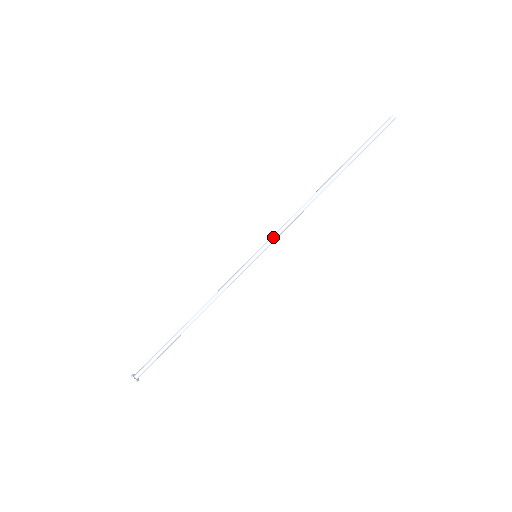
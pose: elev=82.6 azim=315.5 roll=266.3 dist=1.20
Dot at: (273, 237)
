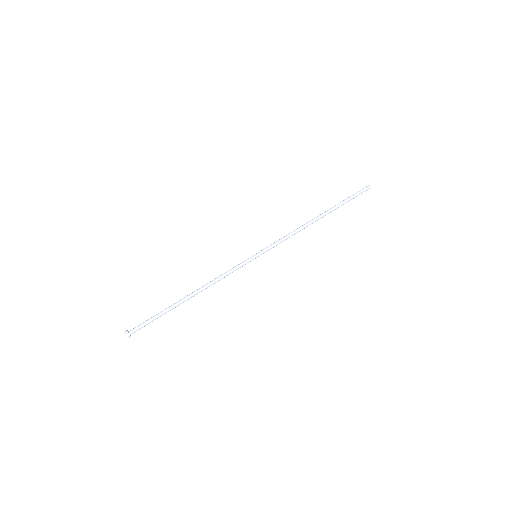
Dot at: (273, 245)
